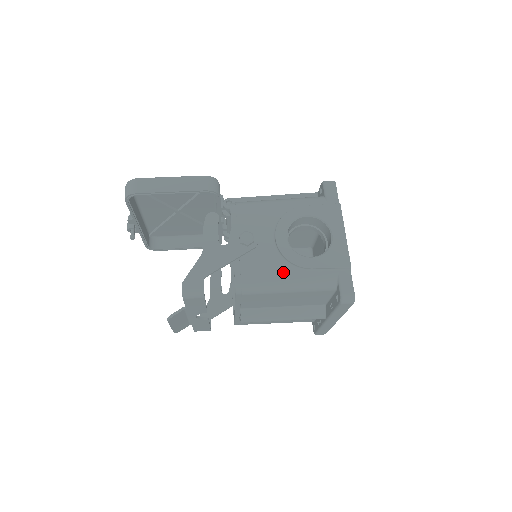
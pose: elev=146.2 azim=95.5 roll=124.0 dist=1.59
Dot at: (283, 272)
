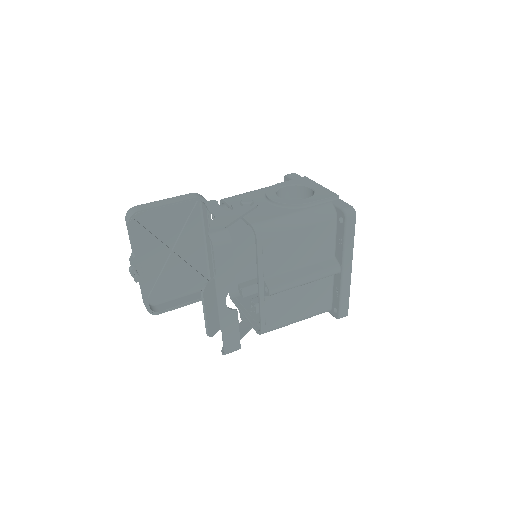
Dot at: (288, 212)
